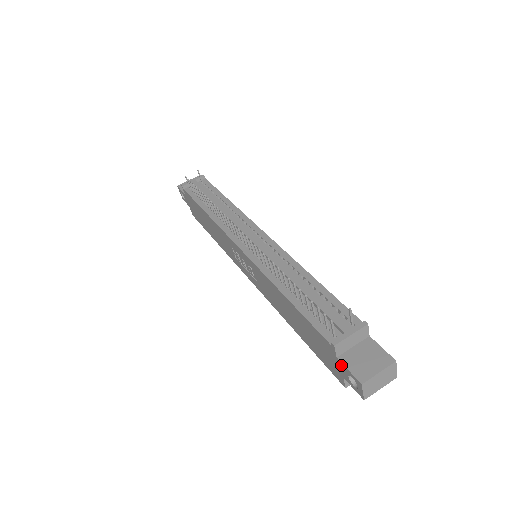
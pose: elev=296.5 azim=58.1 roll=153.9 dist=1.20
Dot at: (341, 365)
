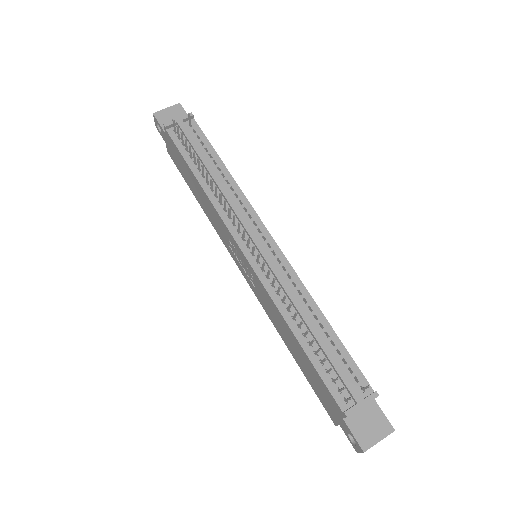
Dot at: (345, 424)
